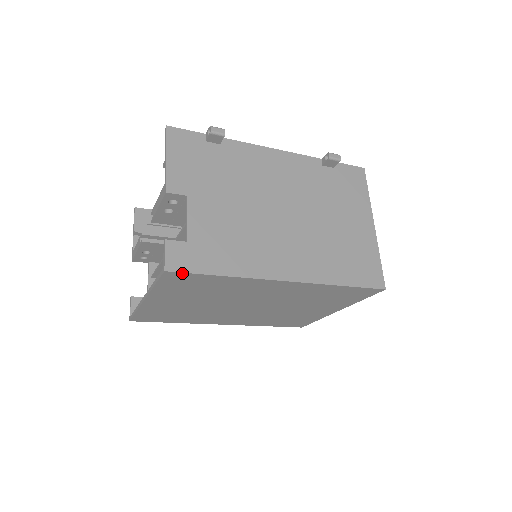
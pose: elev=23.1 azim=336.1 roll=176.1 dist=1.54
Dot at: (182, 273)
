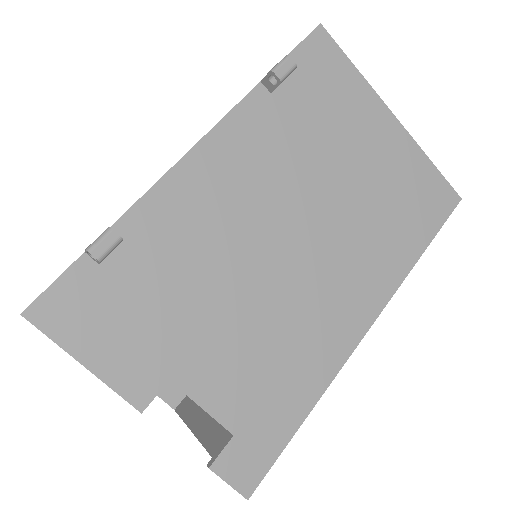
Dot at: (264, 473)
